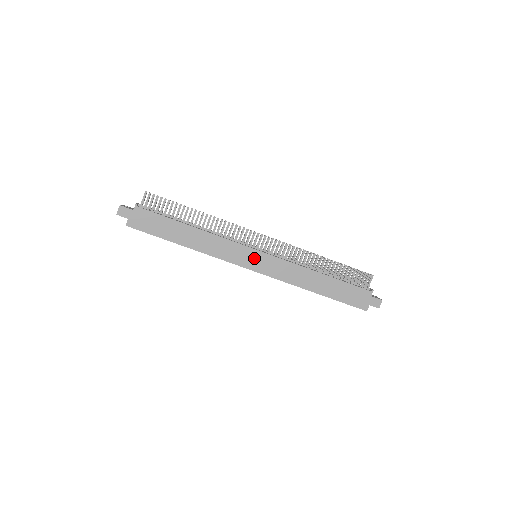
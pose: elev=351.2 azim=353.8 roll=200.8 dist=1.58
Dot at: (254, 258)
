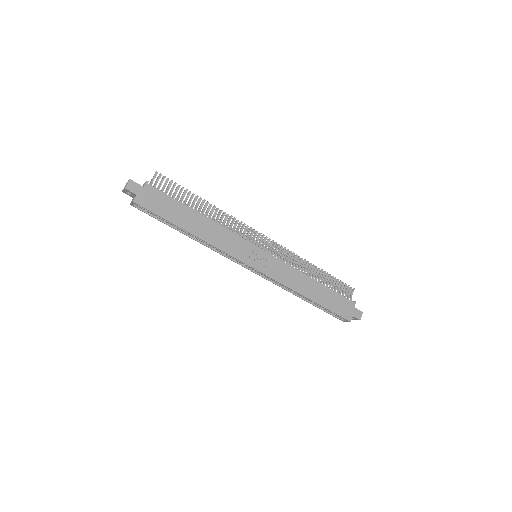
Dot at: (257, 256)
